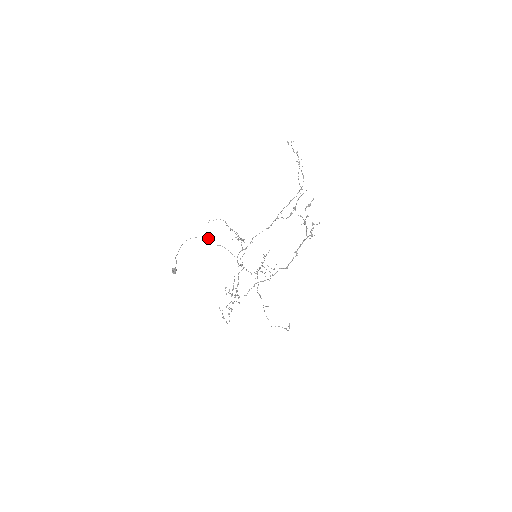
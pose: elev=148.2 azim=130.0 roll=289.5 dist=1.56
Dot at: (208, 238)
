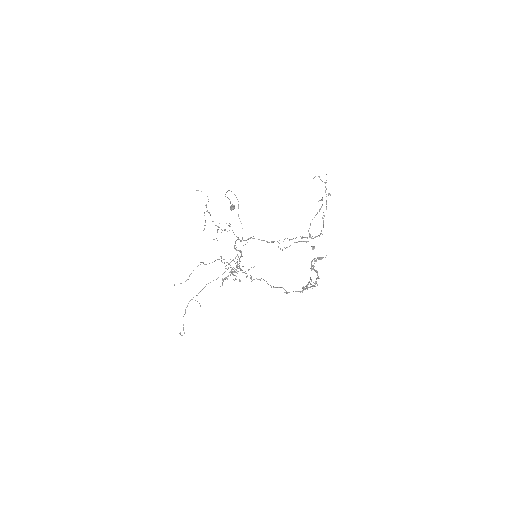
Dot at: occluded
